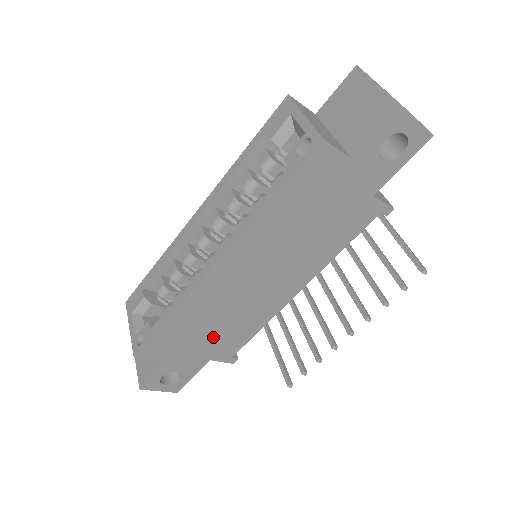
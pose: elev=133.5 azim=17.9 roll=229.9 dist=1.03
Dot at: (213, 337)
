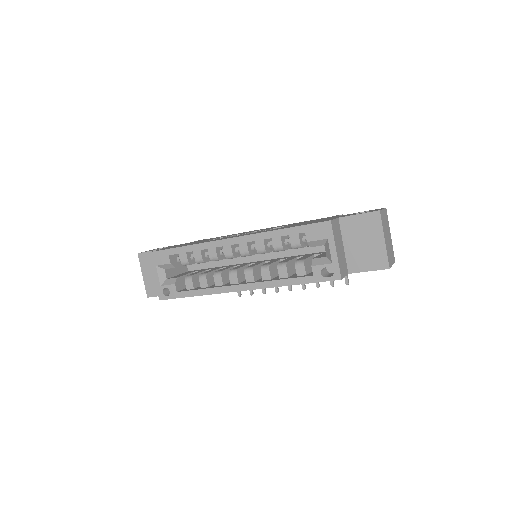
Dot at: occluded
